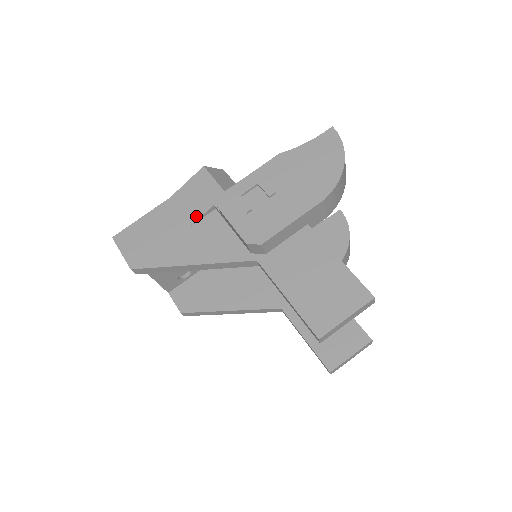
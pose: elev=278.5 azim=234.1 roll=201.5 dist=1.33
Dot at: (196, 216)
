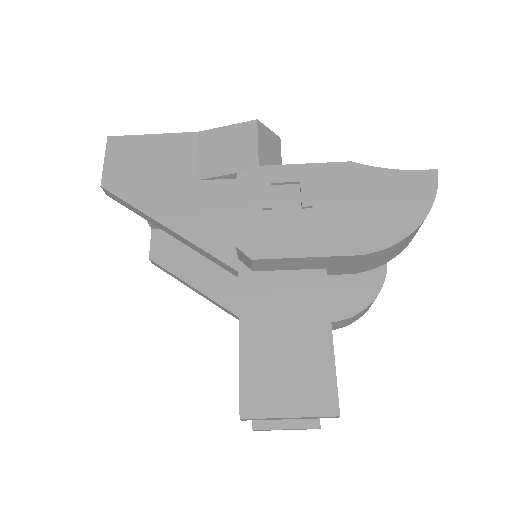
Dot at: (210, 173)
